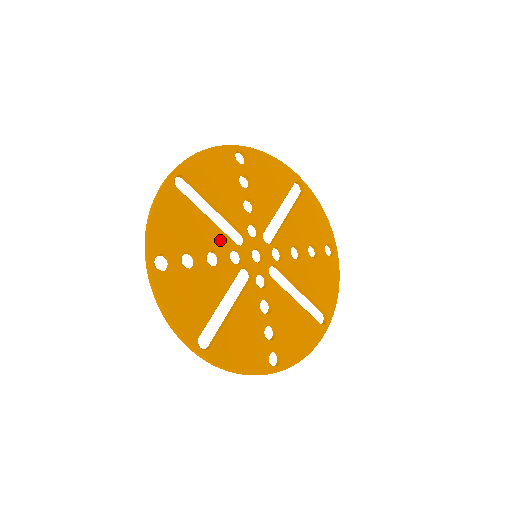
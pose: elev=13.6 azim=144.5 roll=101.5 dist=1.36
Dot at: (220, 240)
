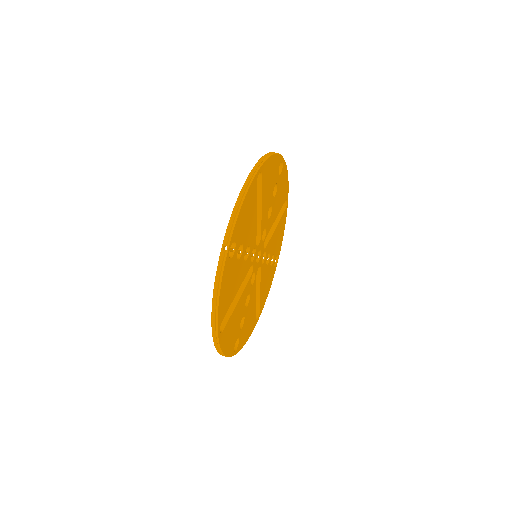
Dot at: (246, 293)
